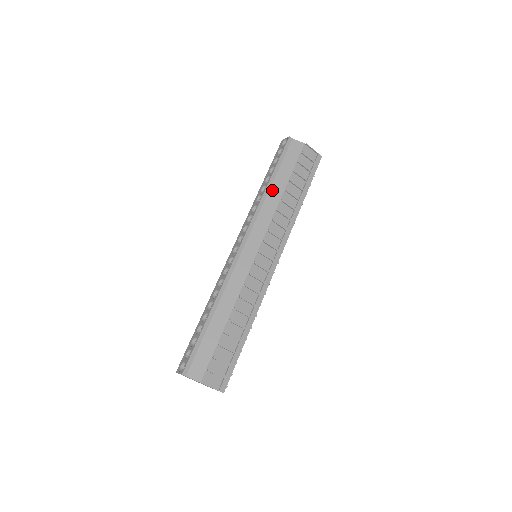
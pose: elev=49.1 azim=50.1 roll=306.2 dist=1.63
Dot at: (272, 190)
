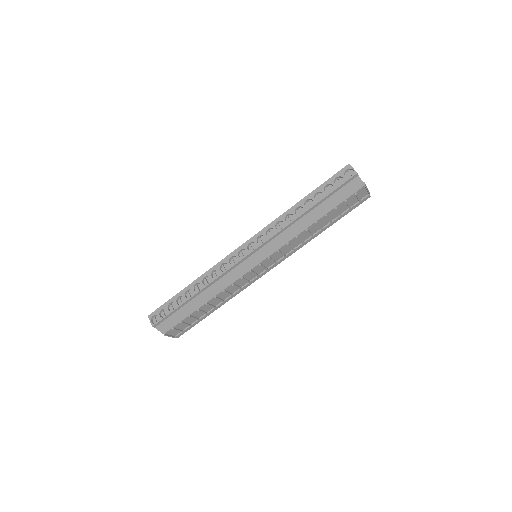
Dot at: (305, 218)
